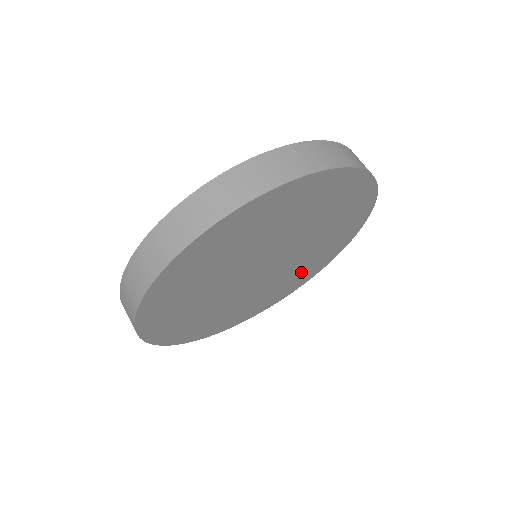
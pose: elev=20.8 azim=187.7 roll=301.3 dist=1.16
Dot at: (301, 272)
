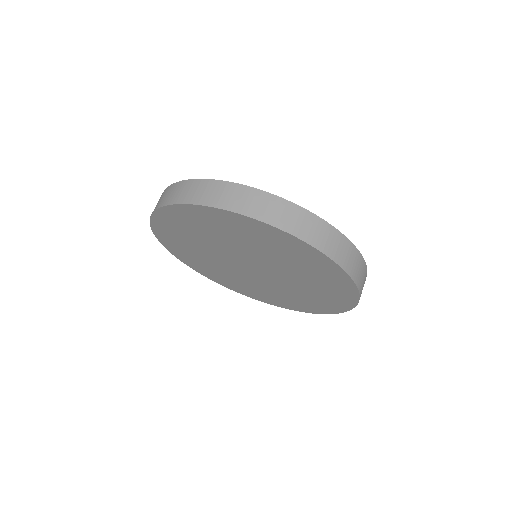
Dot at: (252, 288)
